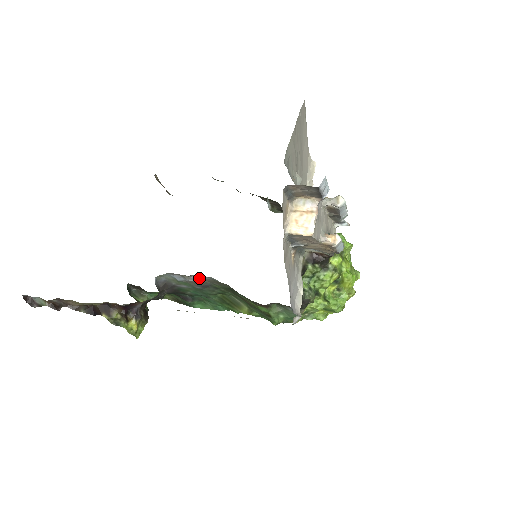
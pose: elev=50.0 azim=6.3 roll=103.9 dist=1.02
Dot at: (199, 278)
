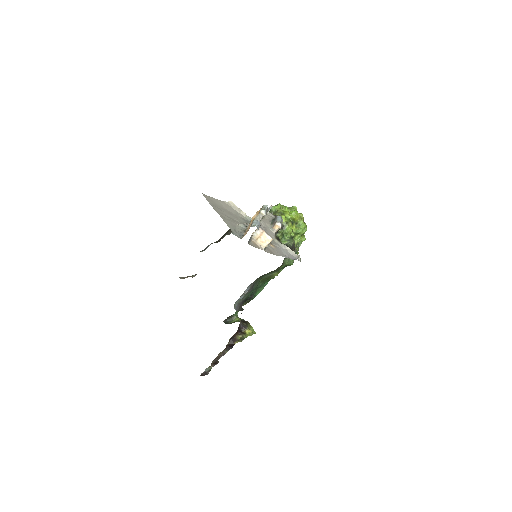
Dot at: (248, 288)
